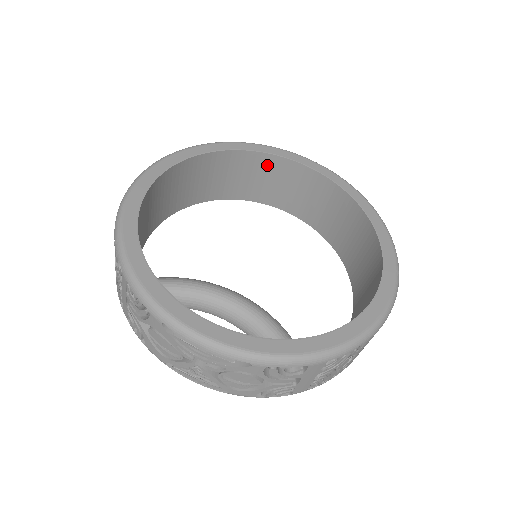
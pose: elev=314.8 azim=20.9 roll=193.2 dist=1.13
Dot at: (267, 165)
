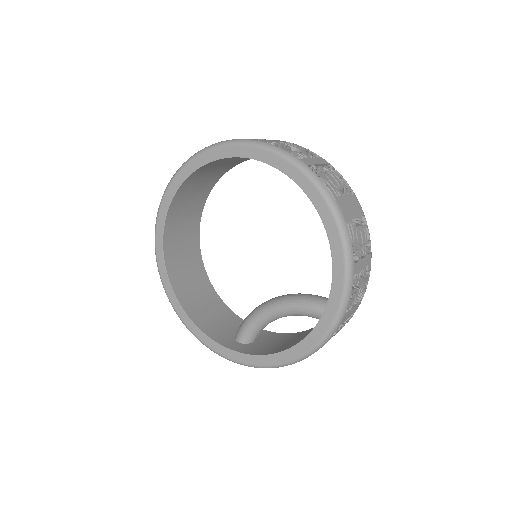
Dot at: (189, 185)
